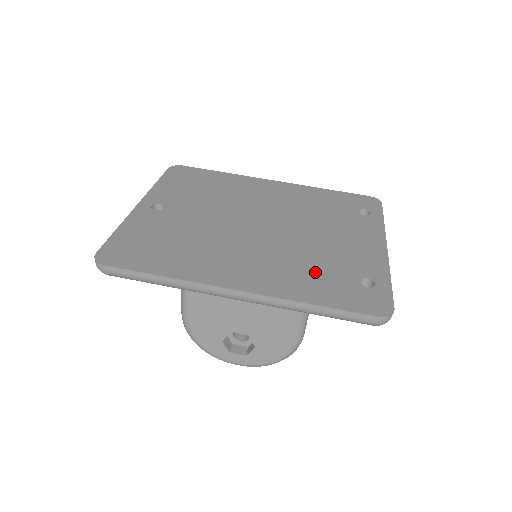
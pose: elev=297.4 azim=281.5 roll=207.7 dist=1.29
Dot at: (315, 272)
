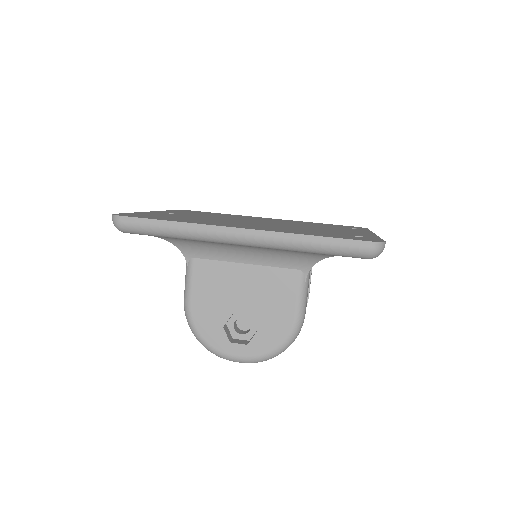
Dot at: (311, 231)
